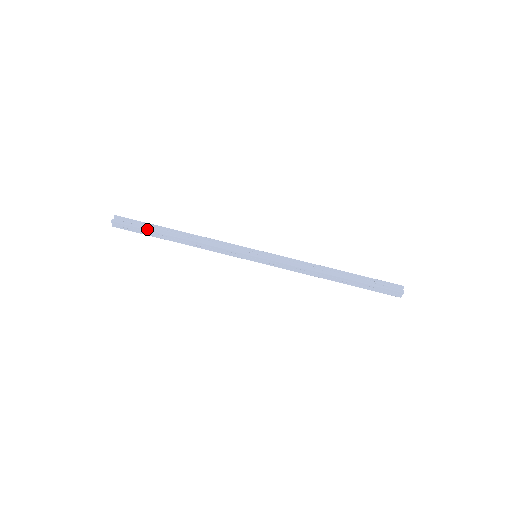
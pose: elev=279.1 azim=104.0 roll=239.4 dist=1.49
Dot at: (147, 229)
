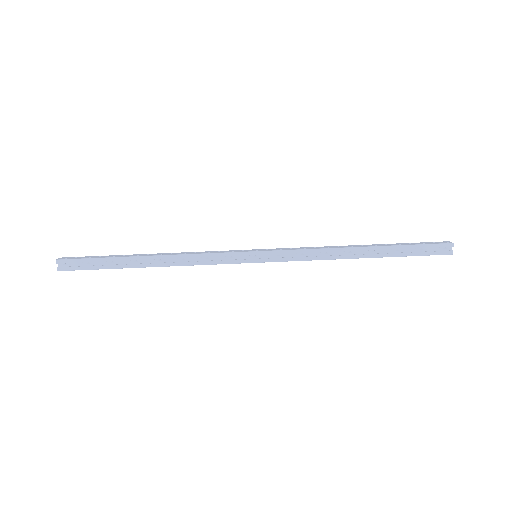
Dot at: (107, 268)
